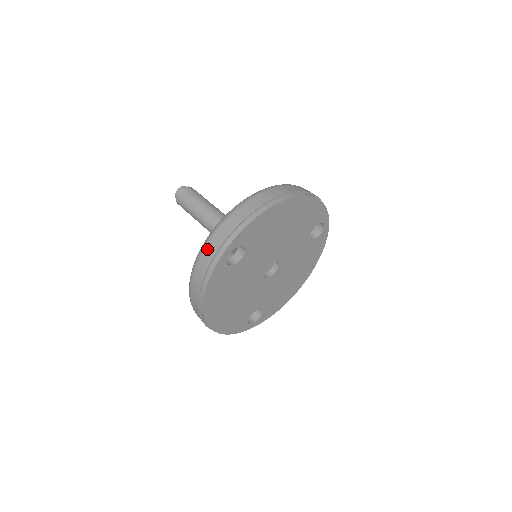
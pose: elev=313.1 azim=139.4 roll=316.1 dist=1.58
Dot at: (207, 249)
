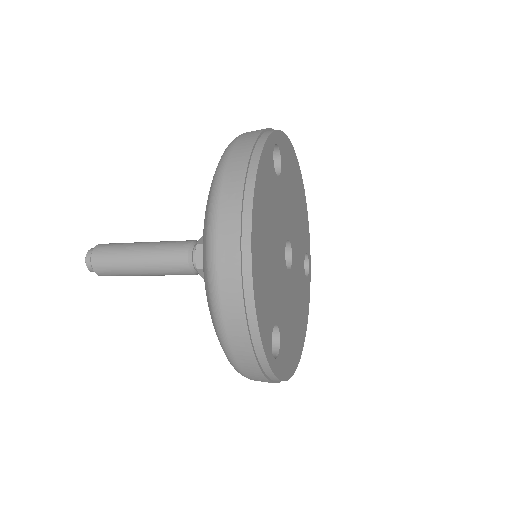
Dot at: (245, 134)
